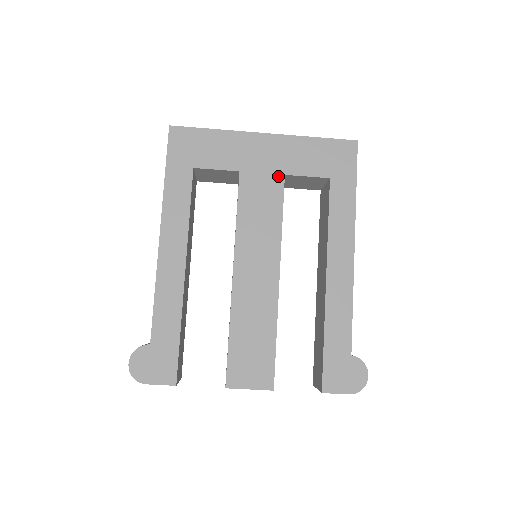
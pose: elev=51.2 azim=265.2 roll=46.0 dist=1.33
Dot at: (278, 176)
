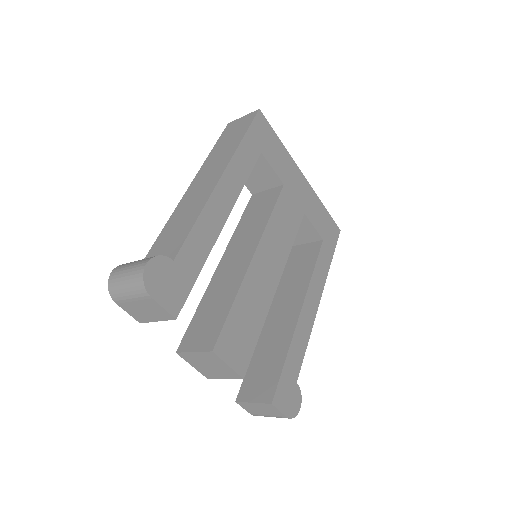
Dot at: (301, 210)
